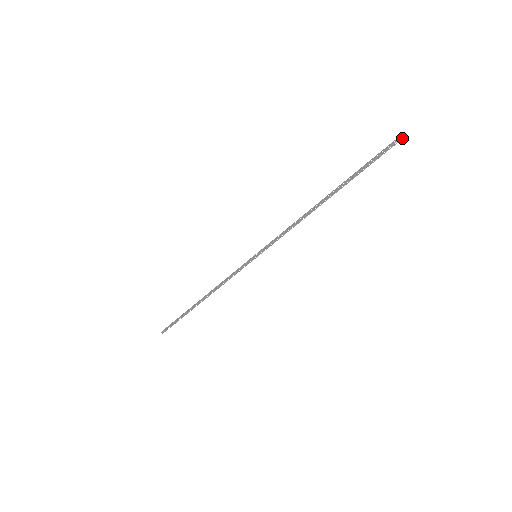
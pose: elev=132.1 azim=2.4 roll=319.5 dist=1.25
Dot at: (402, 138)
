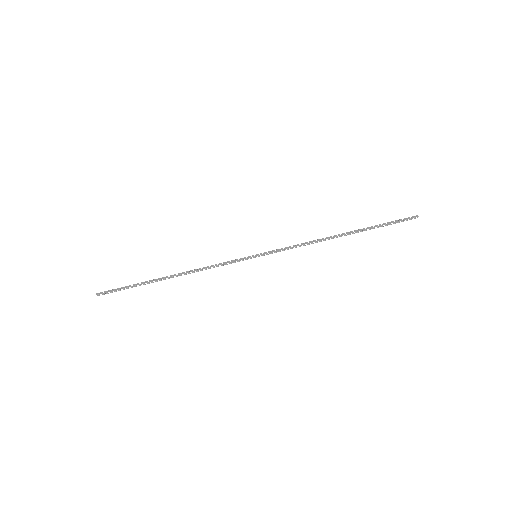
Dot at: occluded
